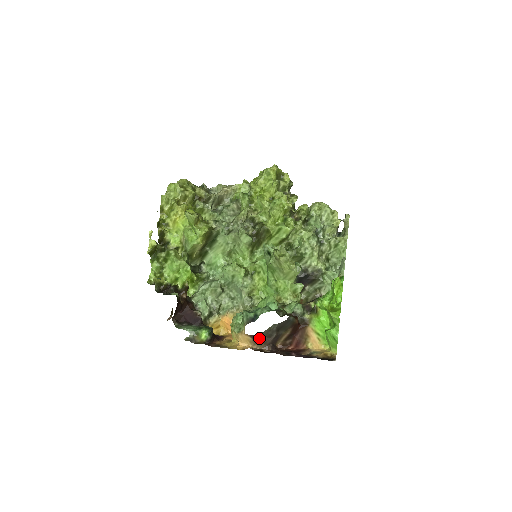
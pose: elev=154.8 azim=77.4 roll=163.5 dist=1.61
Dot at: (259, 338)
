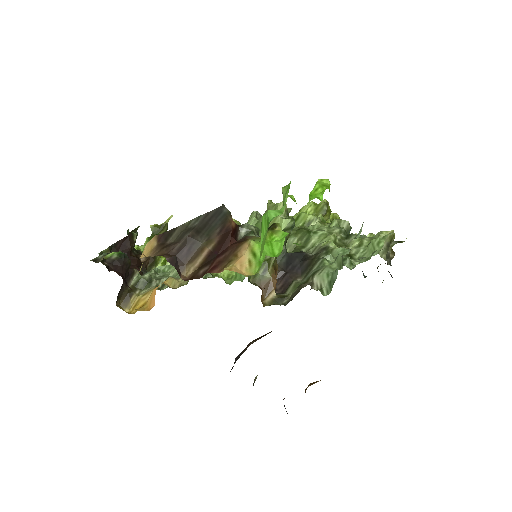
Dot at: (166, 243)
